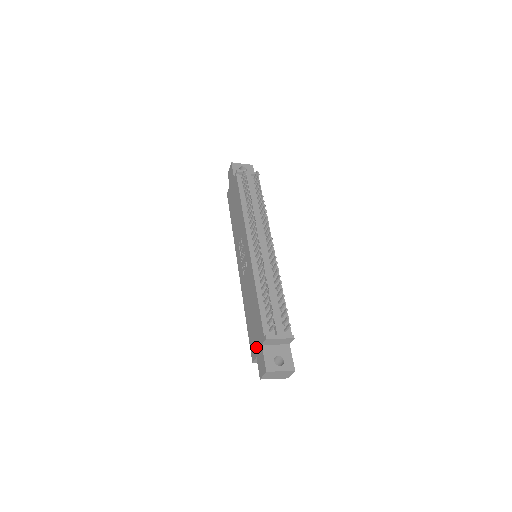
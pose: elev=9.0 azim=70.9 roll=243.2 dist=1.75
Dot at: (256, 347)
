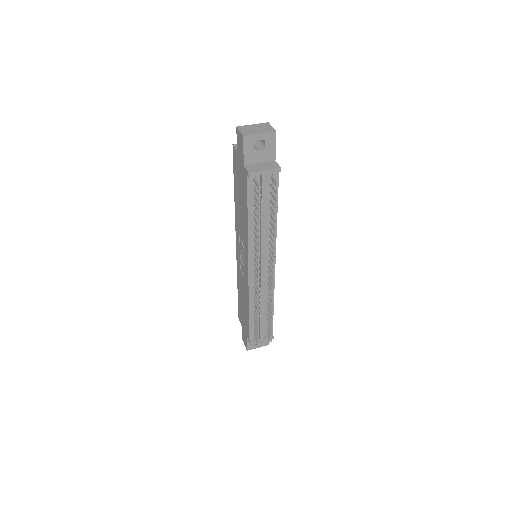
Dot at: (242, 325)
